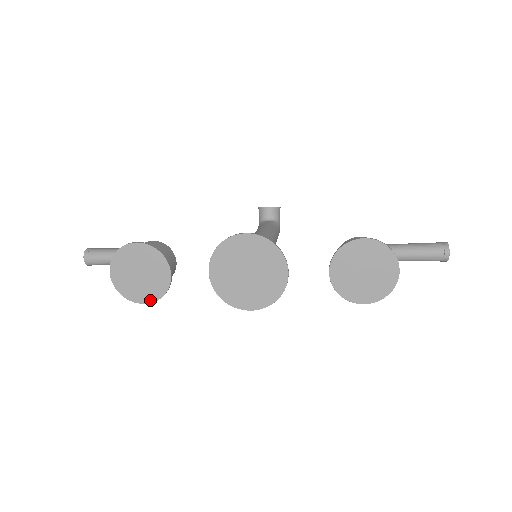
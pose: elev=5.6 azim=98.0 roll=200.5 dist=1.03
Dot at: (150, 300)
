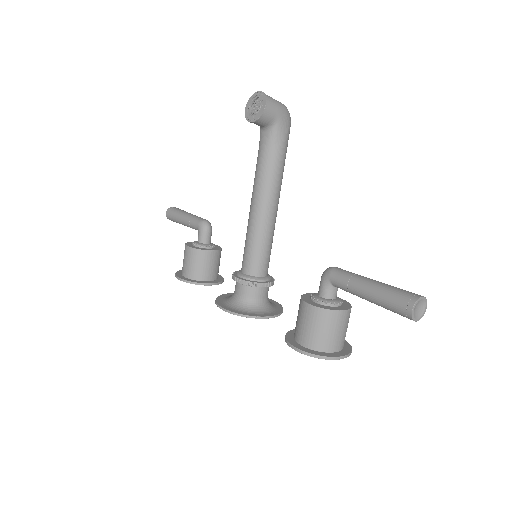
Dot at: occluded
